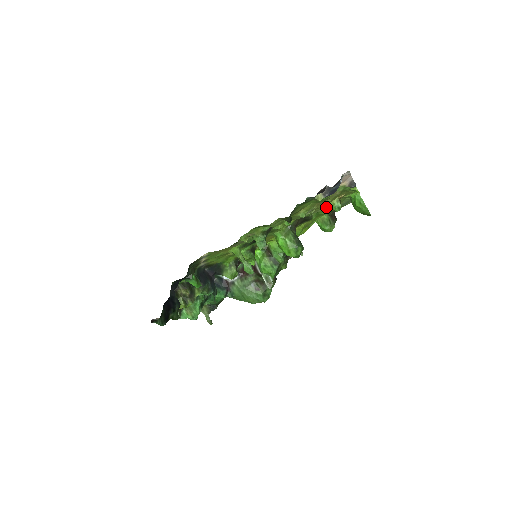
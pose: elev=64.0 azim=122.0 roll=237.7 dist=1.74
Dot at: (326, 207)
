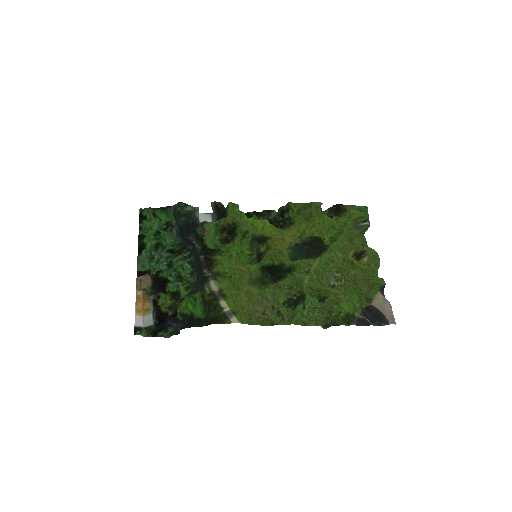
Dot at: (345, 249)
